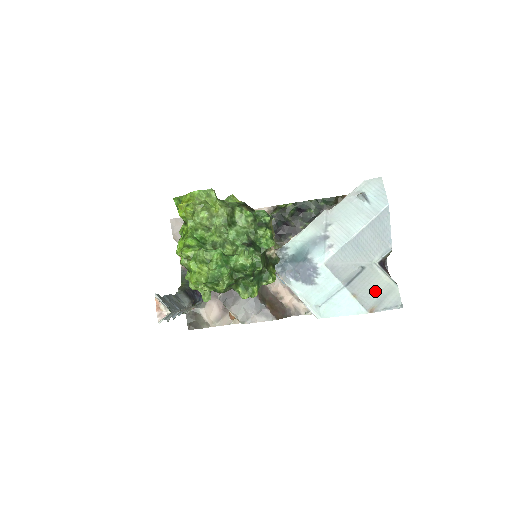
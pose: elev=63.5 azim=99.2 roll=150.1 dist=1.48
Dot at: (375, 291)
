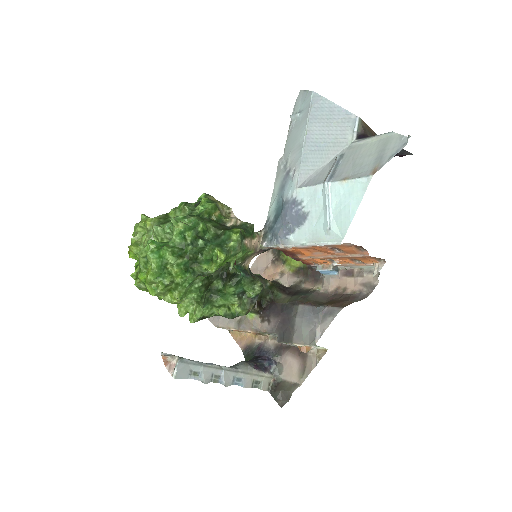
Dot at: (368, 157)
